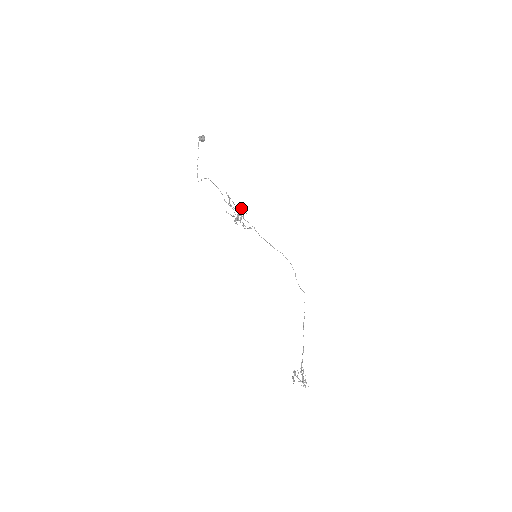
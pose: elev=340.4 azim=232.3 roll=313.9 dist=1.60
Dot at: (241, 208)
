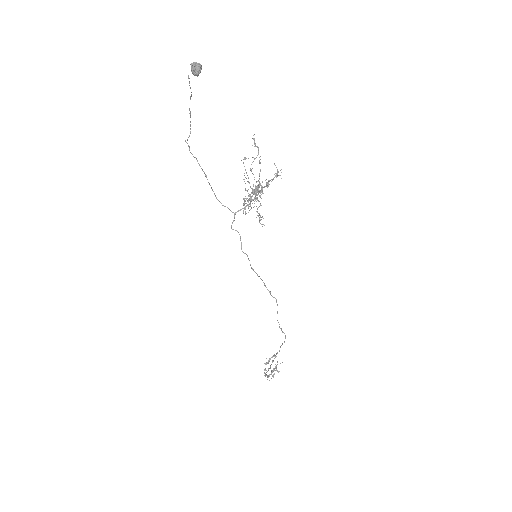
Dot at: occluded
